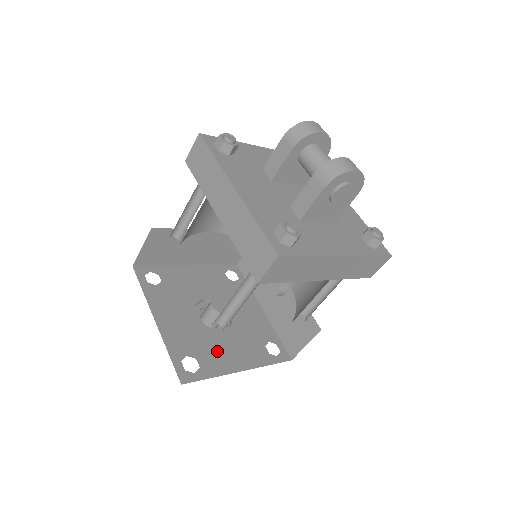
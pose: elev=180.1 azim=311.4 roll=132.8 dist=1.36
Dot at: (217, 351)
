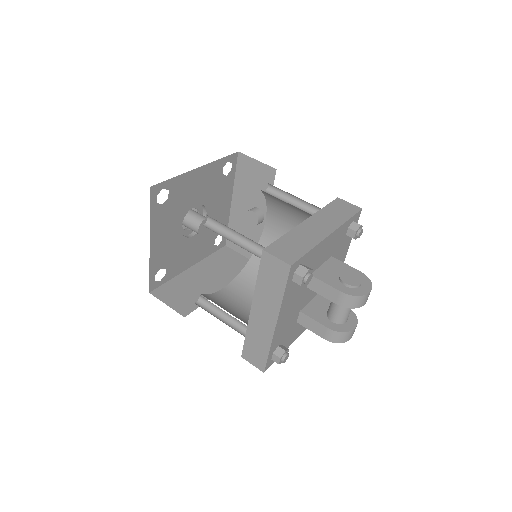
Dot at: (182, 256)
